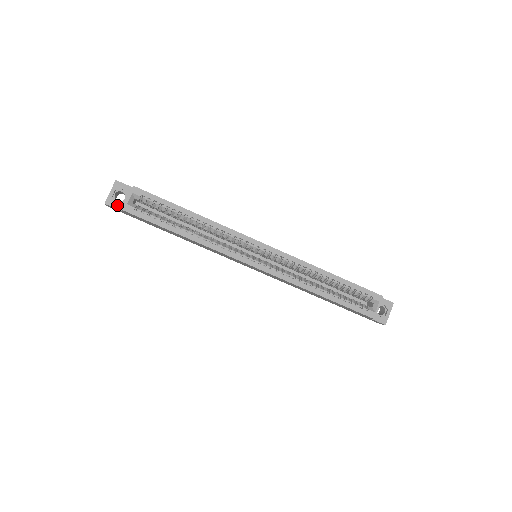
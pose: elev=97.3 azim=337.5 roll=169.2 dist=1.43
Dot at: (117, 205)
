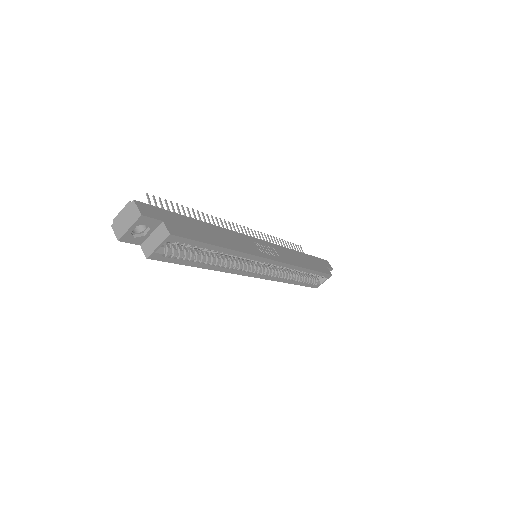
Dot at: (134, 240)
